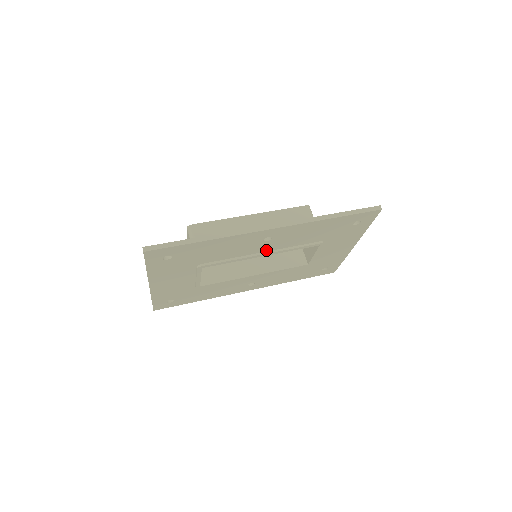
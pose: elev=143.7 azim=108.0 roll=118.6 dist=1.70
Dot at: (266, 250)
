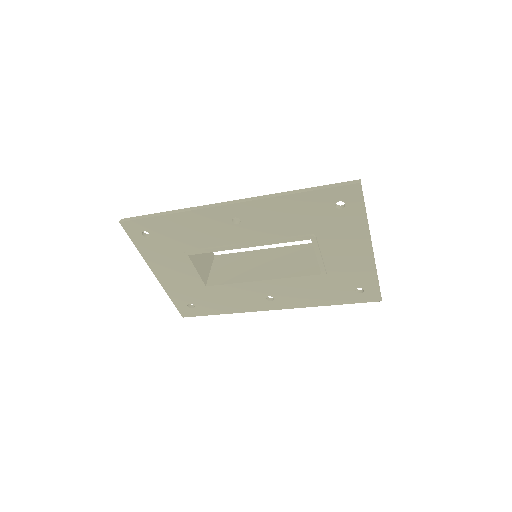
Dot at: (248, 240)
